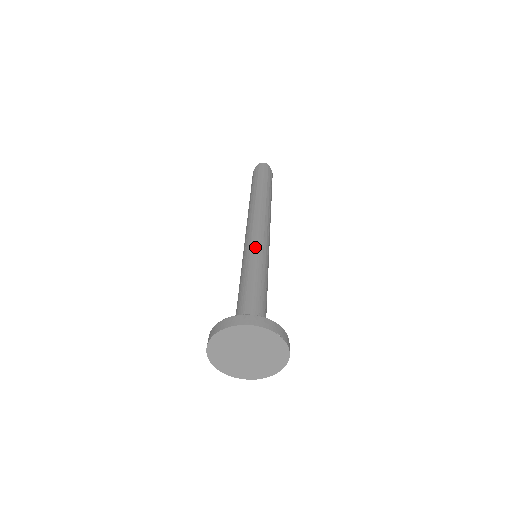
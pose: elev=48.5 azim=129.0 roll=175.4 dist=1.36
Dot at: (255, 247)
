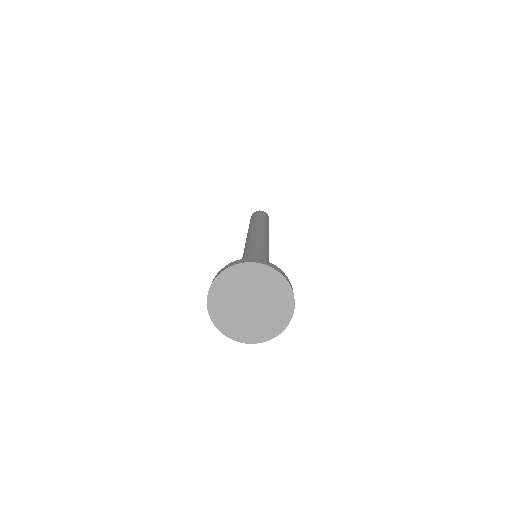
Dot at: (263, 246)
